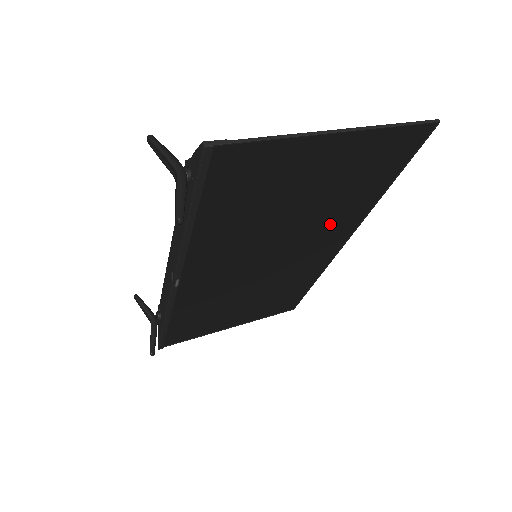
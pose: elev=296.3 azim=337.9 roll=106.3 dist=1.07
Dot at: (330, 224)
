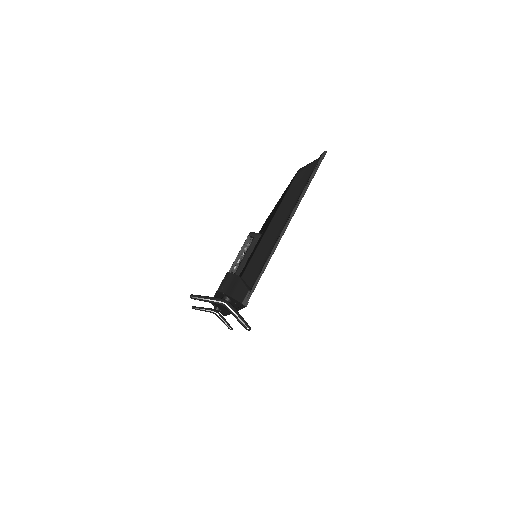
Dot at: occluded
